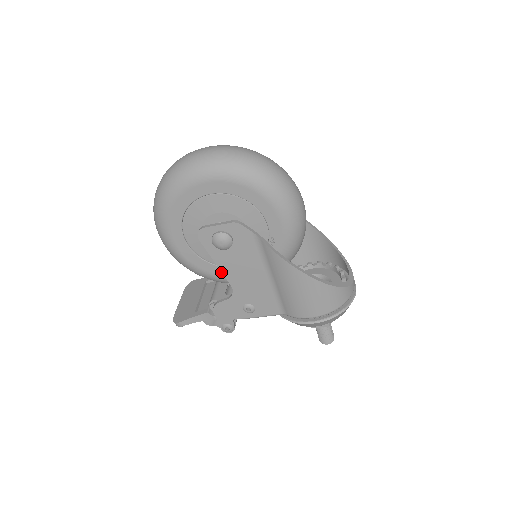
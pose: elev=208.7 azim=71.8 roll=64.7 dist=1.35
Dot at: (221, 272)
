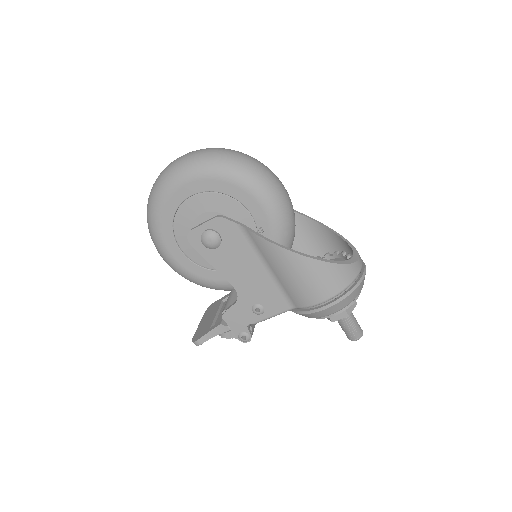
Dot at: (223, 277)
